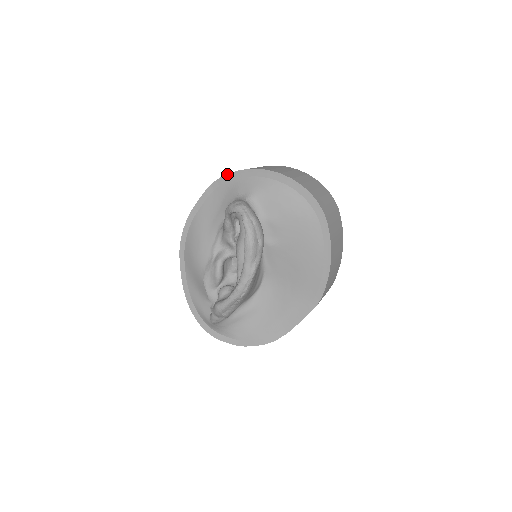
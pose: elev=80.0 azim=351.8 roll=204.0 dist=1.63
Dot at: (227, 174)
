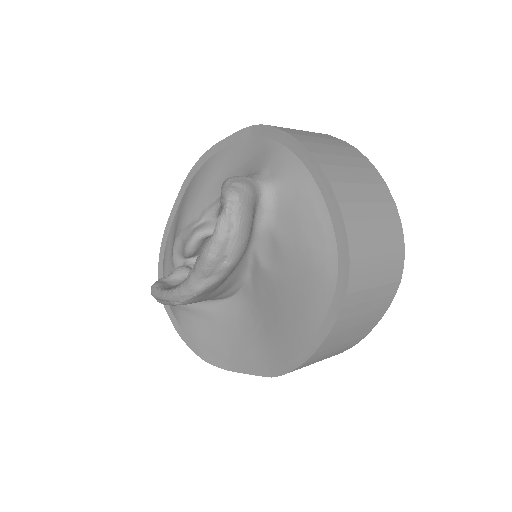
Dot at: (274, 127)
